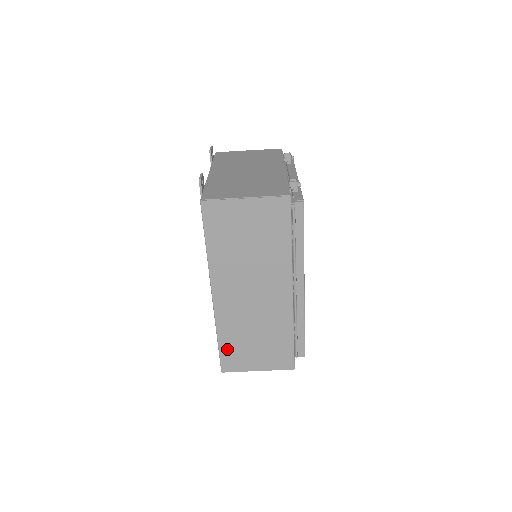
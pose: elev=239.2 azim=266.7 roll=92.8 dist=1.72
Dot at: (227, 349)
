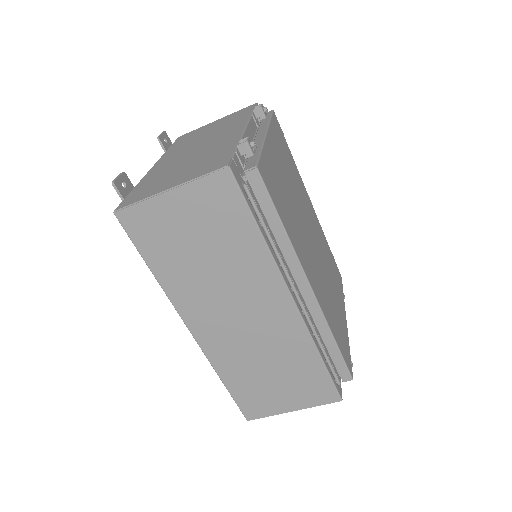
Dot at: (240, 392)
